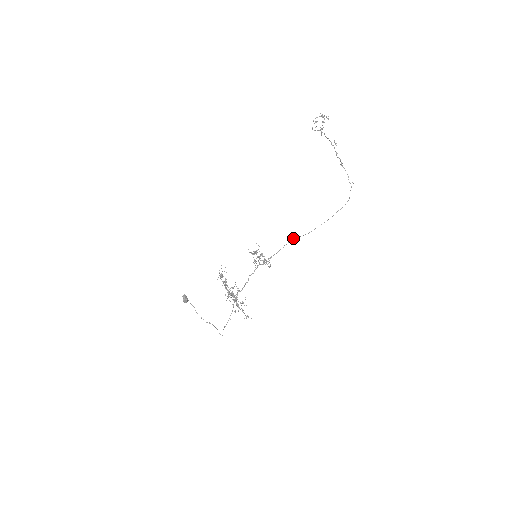
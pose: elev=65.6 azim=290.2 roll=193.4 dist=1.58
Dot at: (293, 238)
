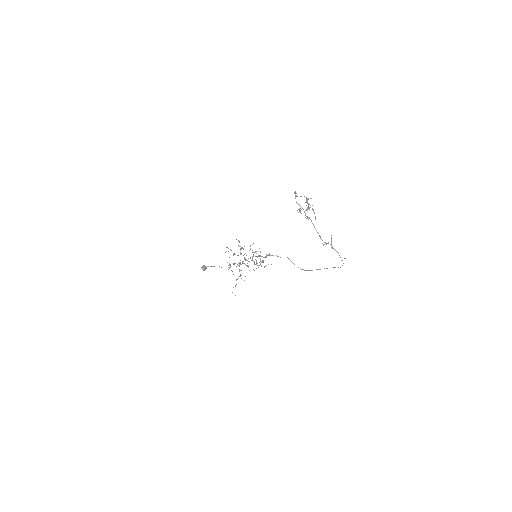
Dot at: occluded
